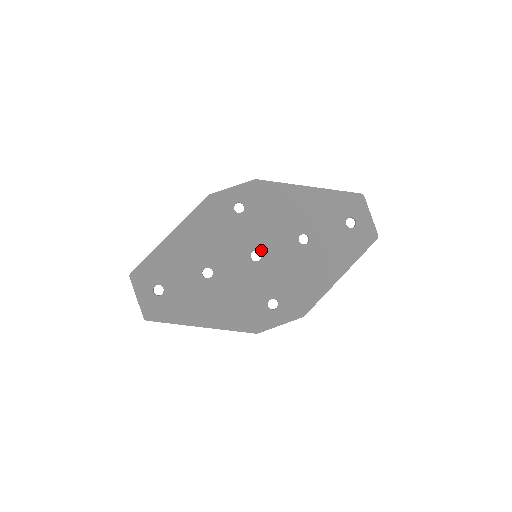
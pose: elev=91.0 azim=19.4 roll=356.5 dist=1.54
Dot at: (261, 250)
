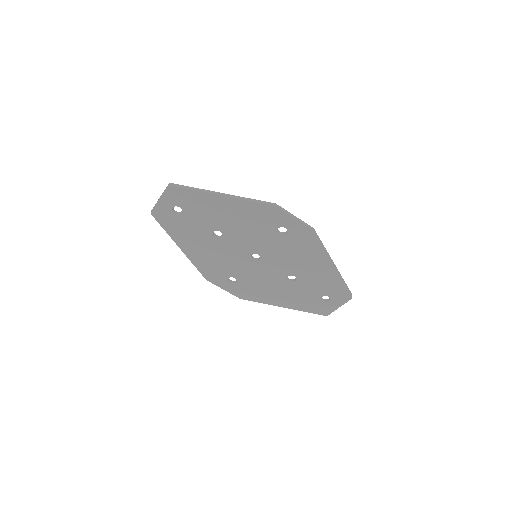
Dot at: (262, 258)
